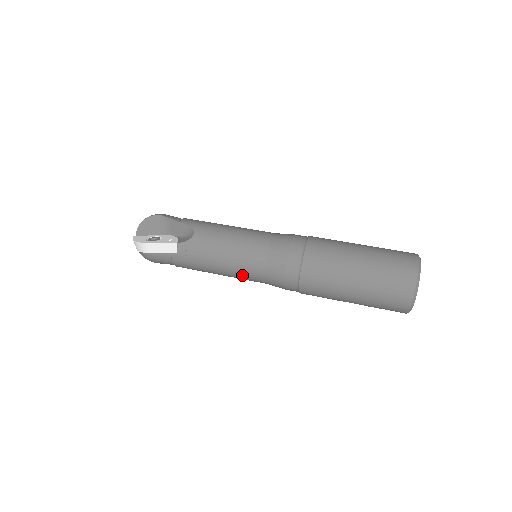
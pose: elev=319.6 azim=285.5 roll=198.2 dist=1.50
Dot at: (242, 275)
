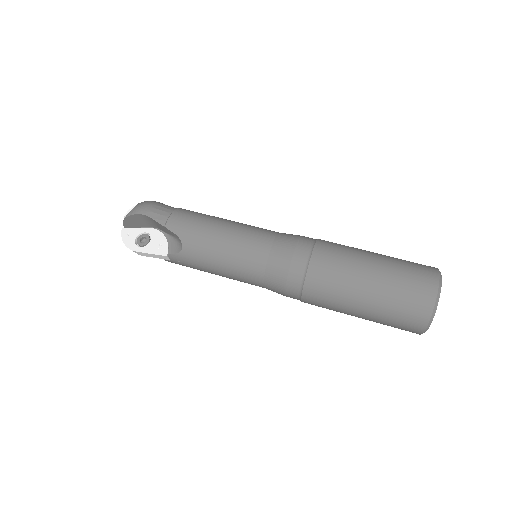
Dot at: occluded
